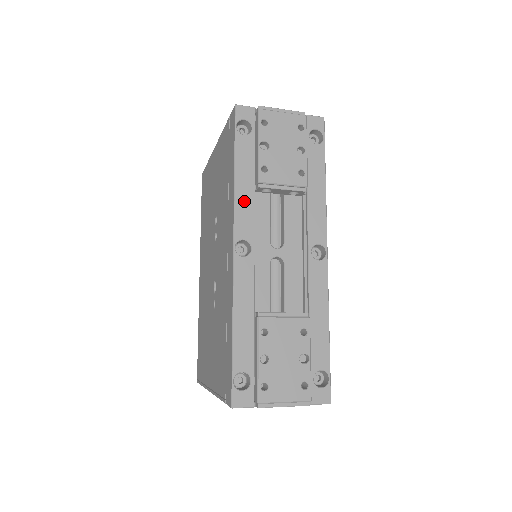
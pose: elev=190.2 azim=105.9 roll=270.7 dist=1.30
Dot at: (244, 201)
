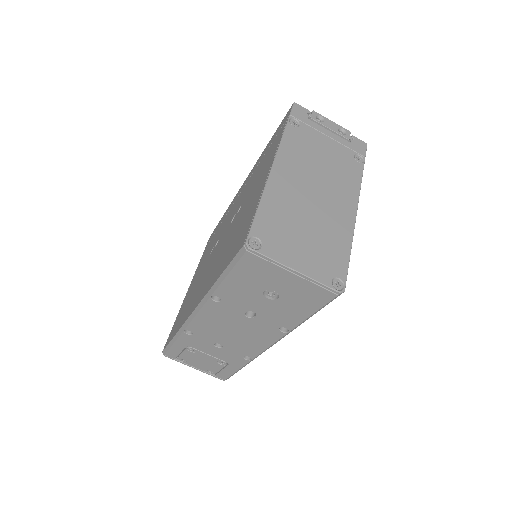
Dot at: occluded
